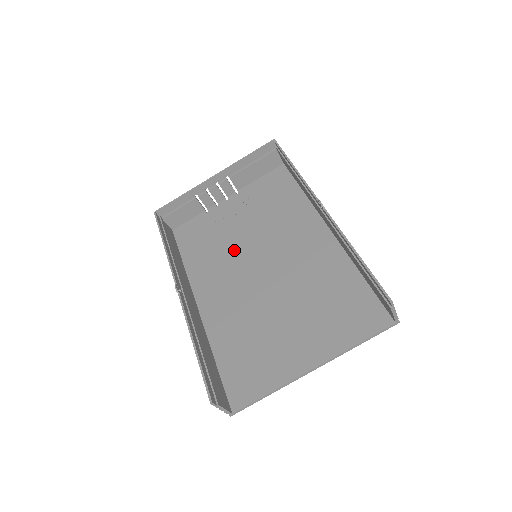
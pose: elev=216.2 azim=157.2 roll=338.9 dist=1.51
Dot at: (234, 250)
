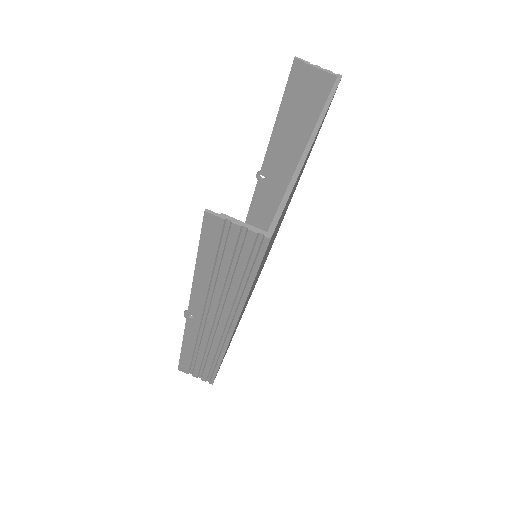
Dot at: occluded
